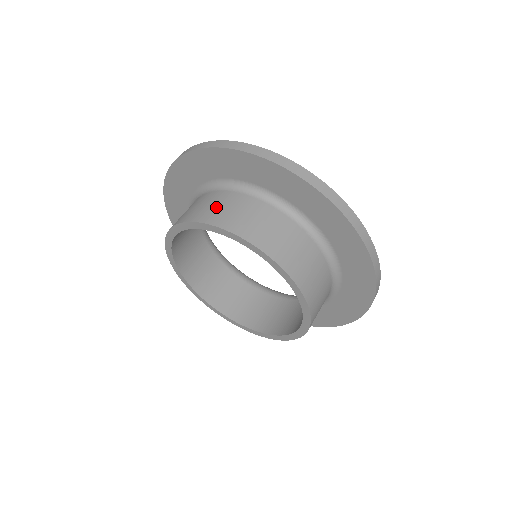
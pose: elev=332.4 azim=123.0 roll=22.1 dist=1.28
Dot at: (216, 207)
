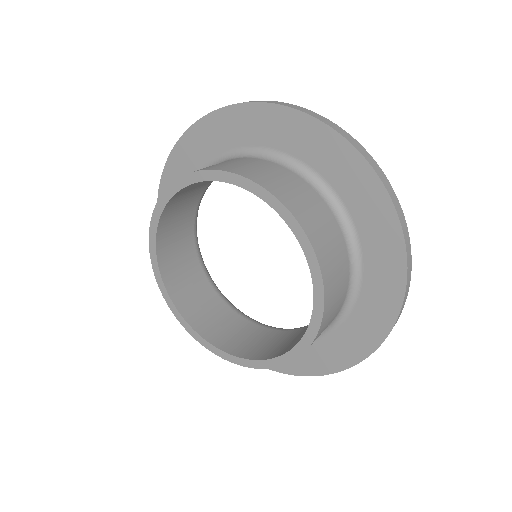
Dot at: occluded
